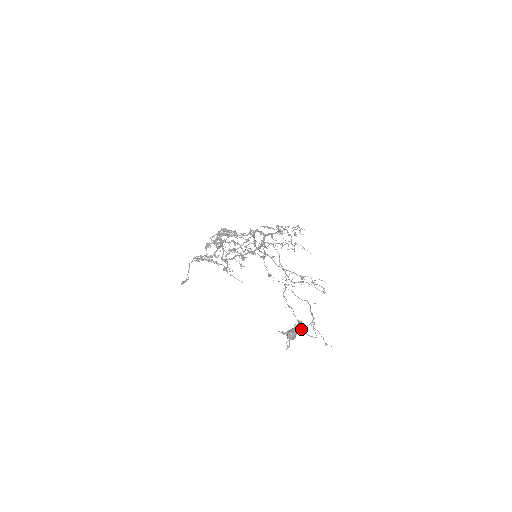
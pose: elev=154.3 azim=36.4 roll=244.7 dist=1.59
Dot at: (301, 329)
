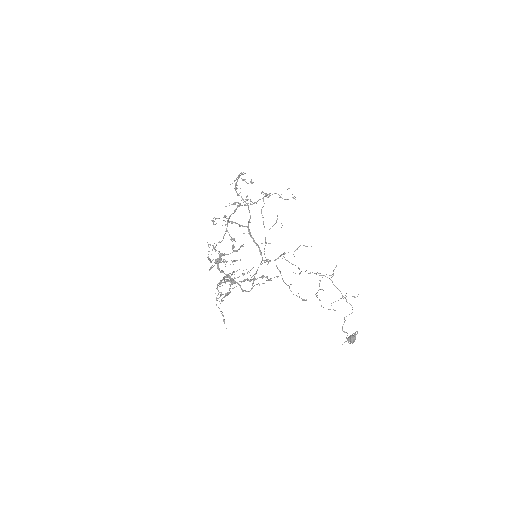
Dot at: occluded
